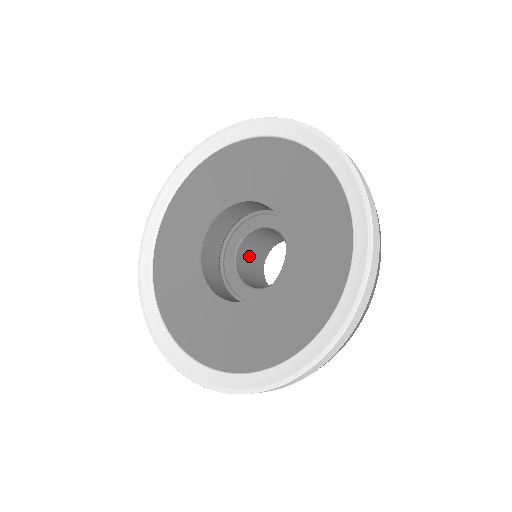
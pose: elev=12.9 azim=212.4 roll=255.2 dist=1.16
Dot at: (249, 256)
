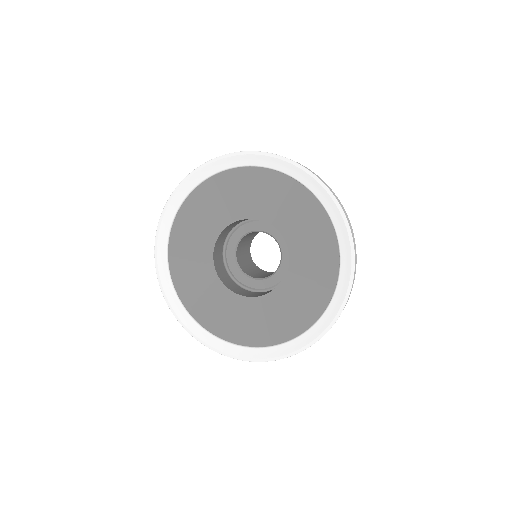
Dot at: (249, 236)
